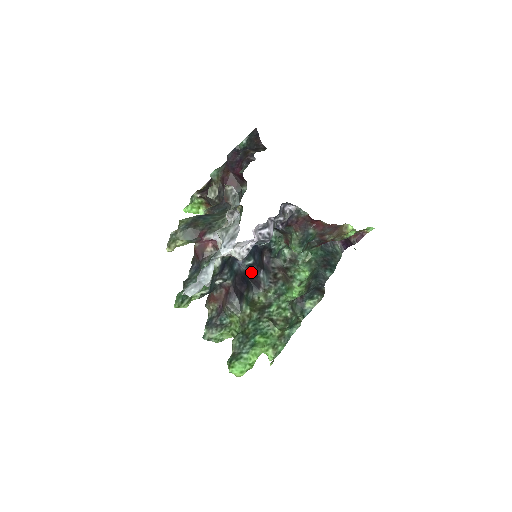
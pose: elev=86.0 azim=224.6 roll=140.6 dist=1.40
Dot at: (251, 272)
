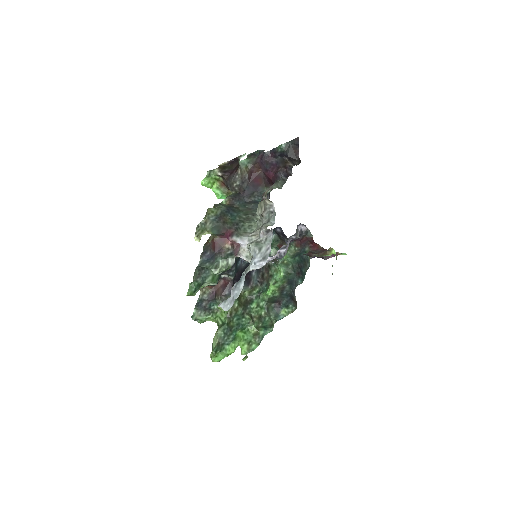
Dot at: occluded
